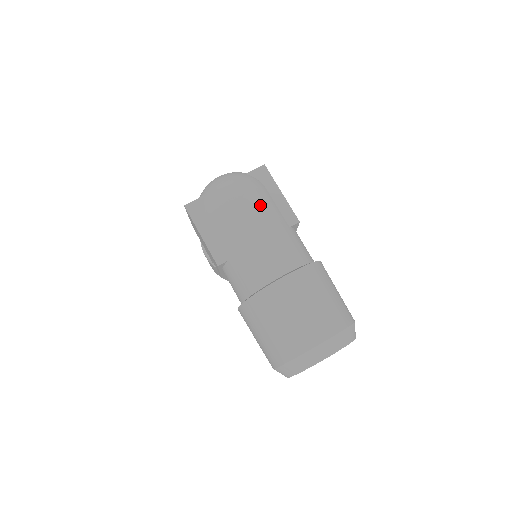
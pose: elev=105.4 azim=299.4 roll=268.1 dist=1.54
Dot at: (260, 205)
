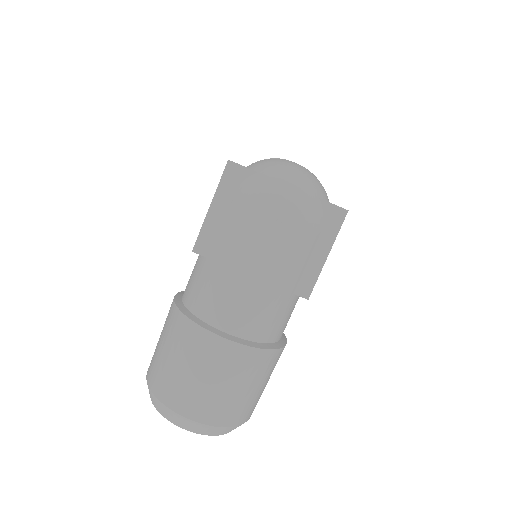
Dot at: (289, 250)
